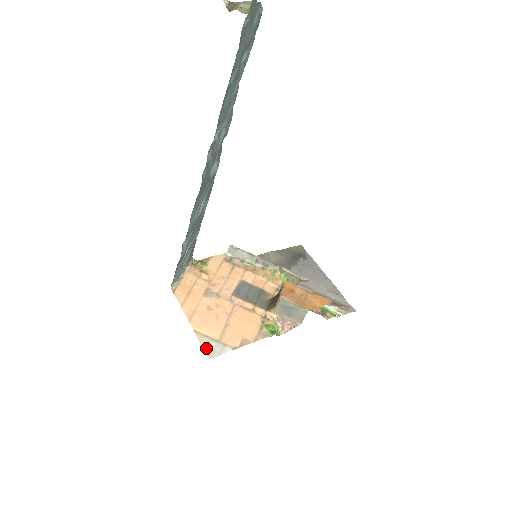
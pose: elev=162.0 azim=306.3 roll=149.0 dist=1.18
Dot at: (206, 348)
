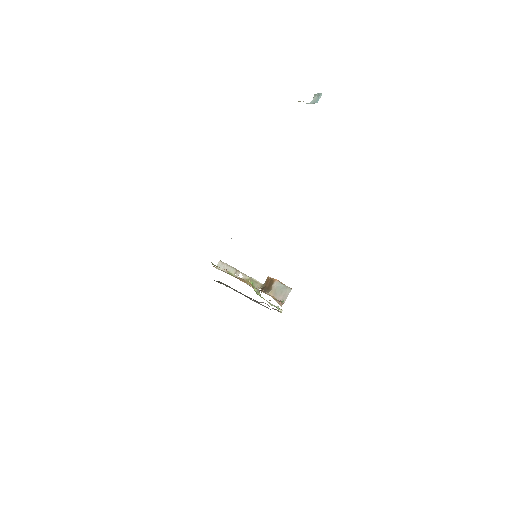
Dot at: occluded
